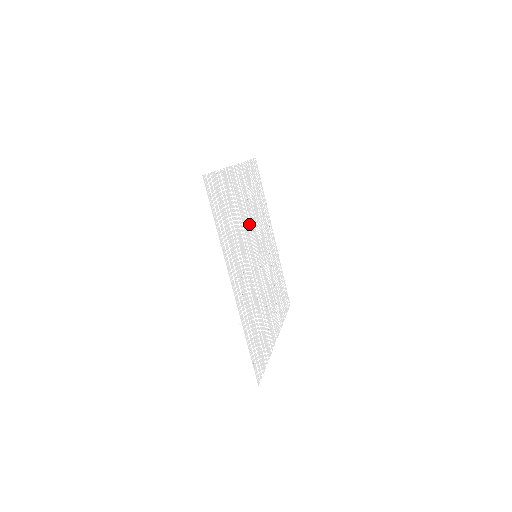
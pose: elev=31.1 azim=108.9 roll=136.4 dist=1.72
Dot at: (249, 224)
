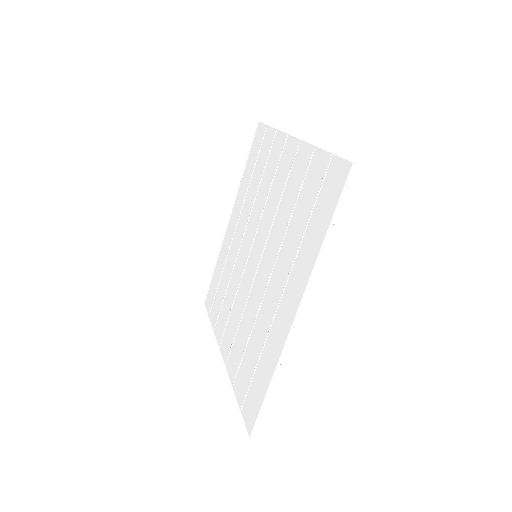
Dot at: (269, 215)
